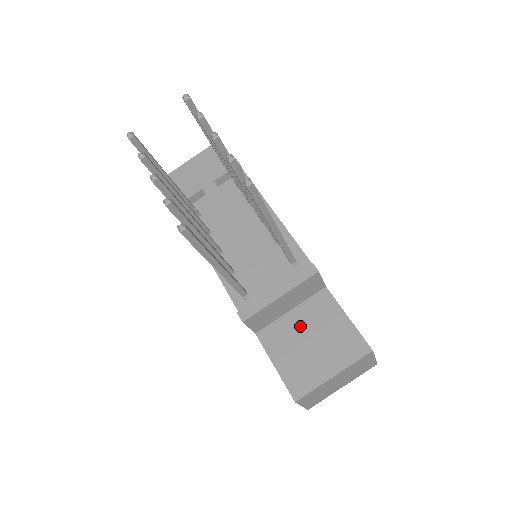
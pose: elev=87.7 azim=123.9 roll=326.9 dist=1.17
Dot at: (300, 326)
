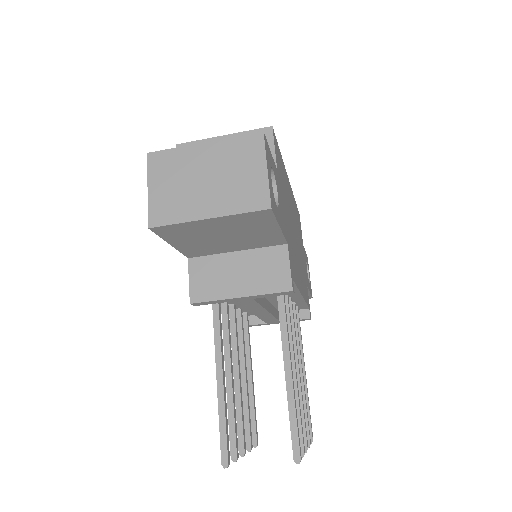
Dot at: occluded
